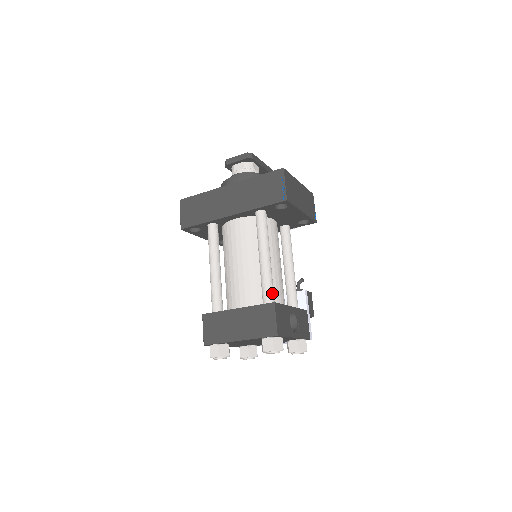
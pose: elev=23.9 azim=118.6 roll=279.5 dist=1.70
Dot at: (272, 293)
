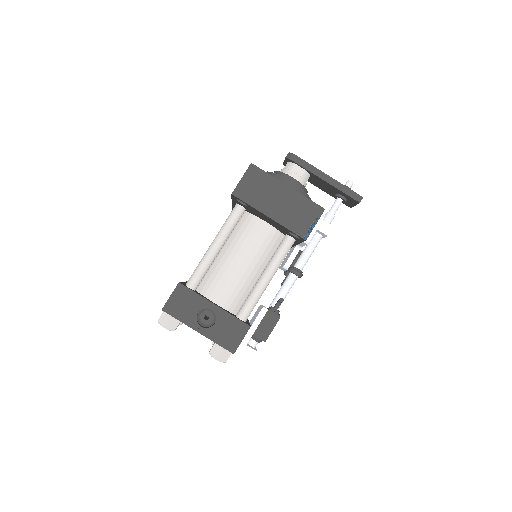
Dot at: (194, 278)
